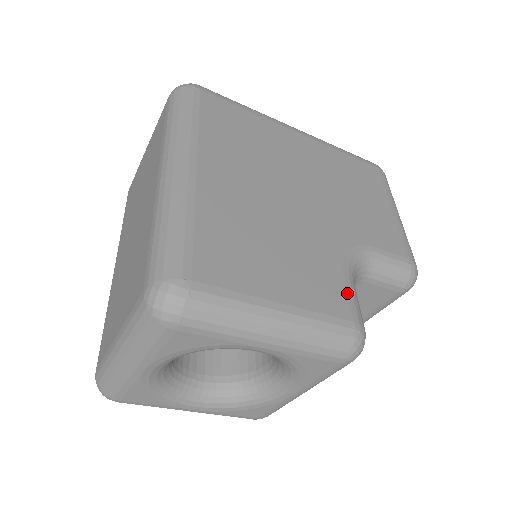
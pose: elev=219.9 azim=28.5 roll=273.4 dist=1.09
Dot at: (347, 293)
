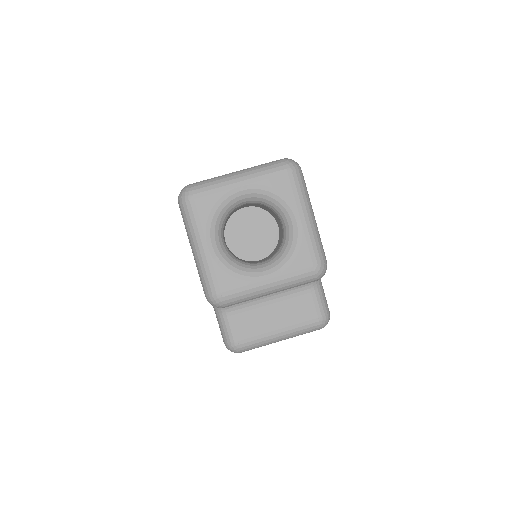
Dot at: occluded
